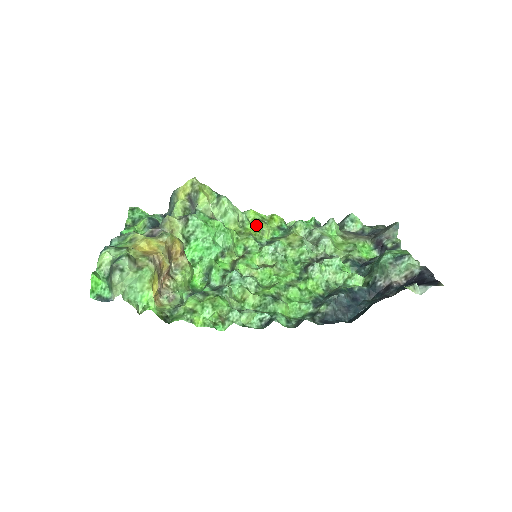
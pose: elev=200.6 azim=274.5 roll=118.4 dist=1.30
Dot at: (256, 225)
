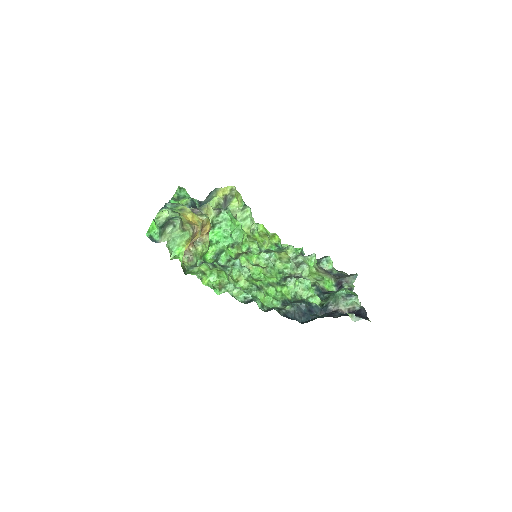
Dot at: (262, 236)
